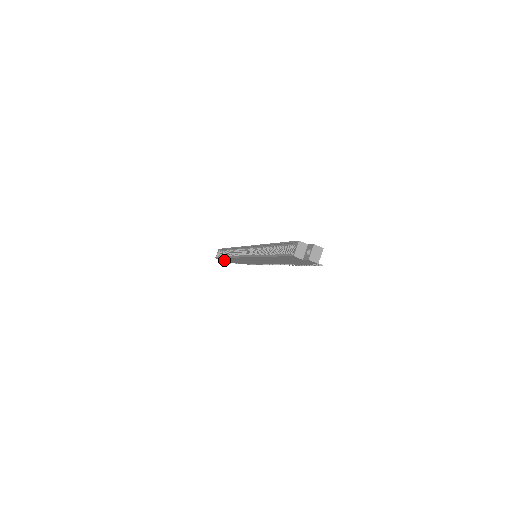
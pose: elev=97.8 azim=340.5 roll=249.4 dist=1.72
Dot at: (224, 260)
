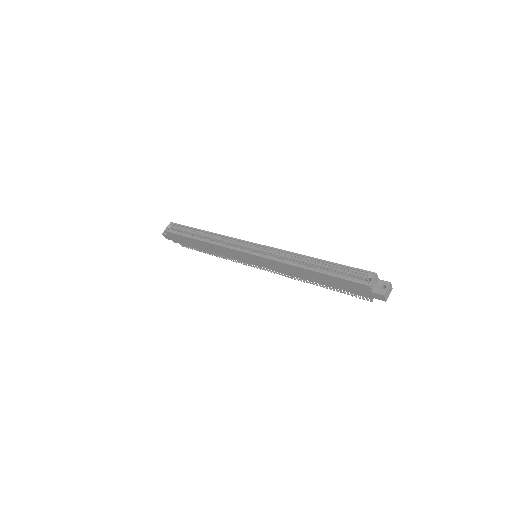
Dot at: (177, 238)
